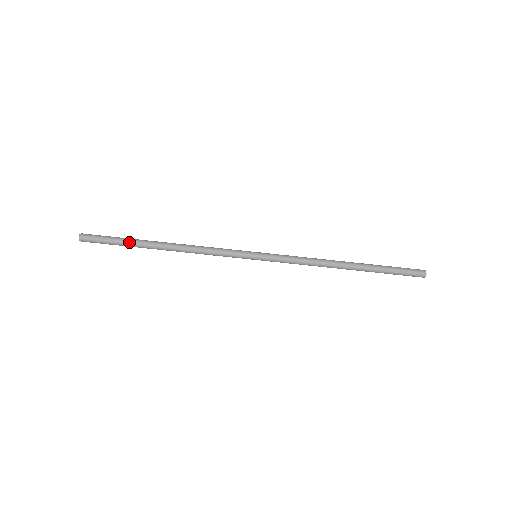
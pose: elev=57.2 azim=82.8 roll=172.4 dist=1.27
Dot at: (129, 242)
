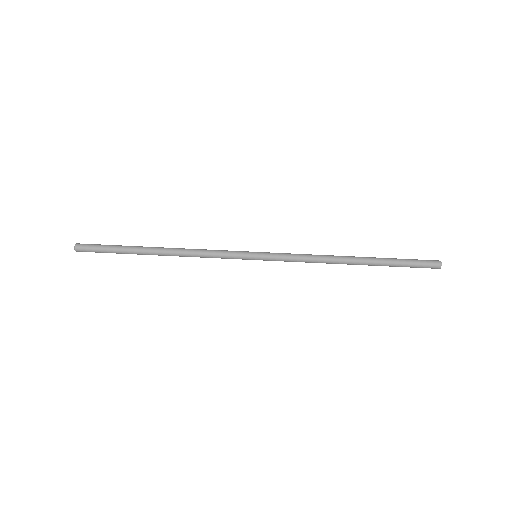
Dot at: (126, 246)
